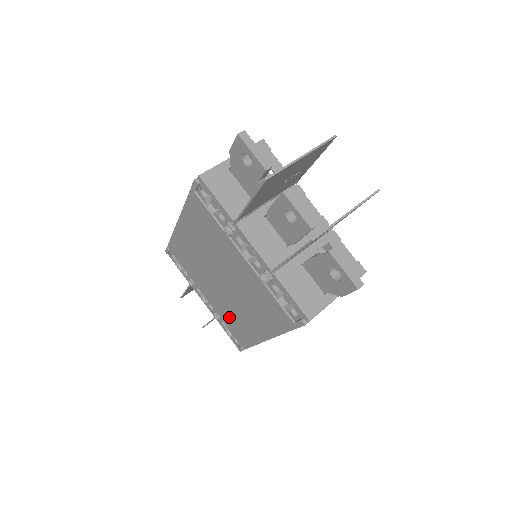
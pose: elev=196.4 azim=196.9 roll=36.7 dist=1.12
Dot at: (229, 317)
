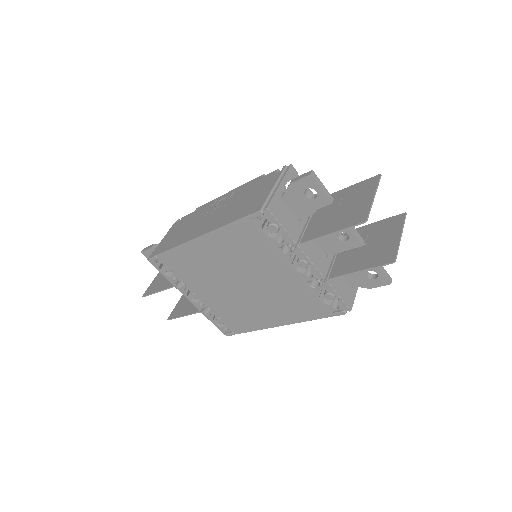
Dot at: (230, 311)
